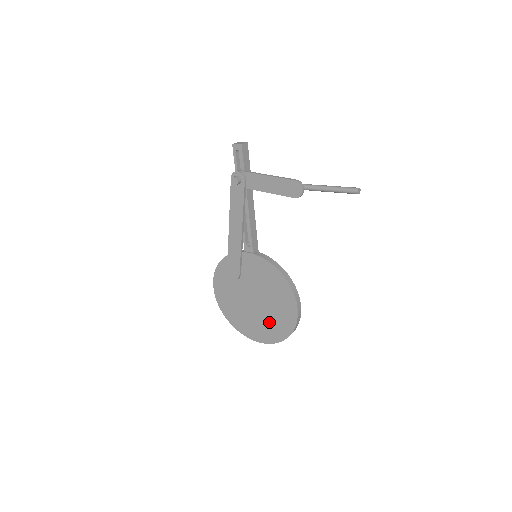
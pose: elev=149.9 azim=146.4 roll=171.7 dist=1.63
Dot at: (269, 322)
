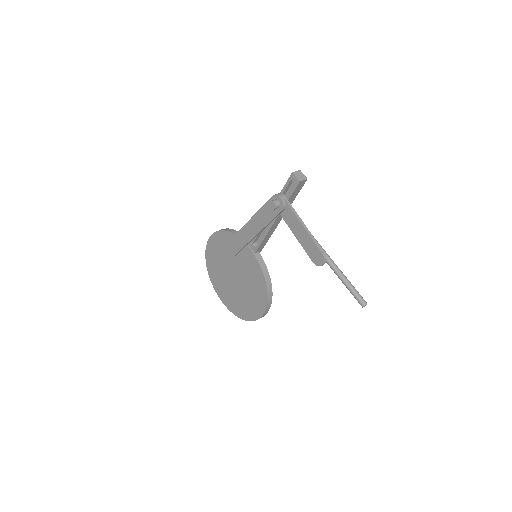
Dot at: (237, 299)
